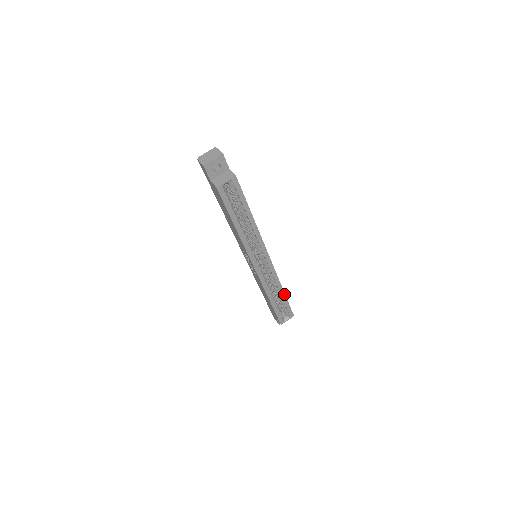
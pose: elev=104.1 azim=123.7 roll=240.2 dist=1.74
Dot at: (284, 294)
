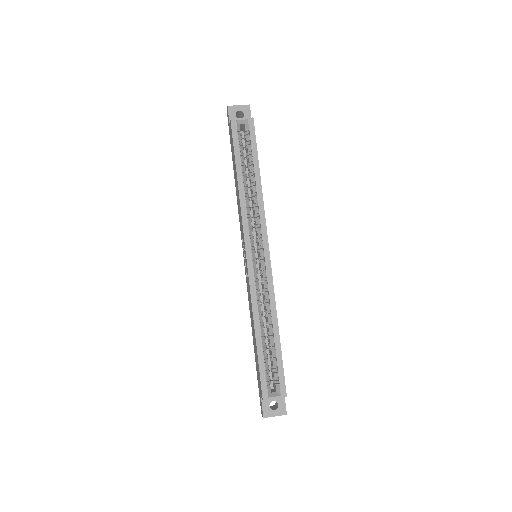
Dot at: (278, 334)
